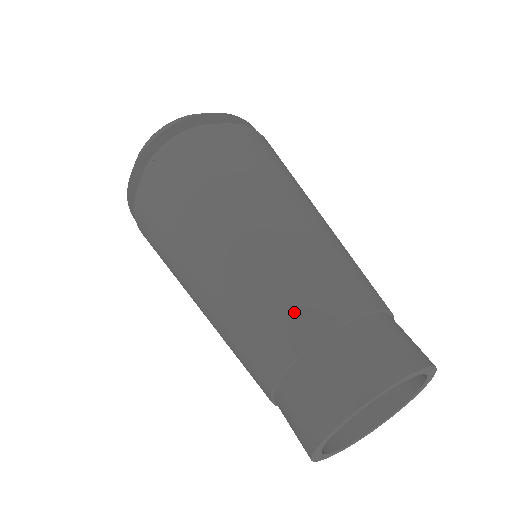
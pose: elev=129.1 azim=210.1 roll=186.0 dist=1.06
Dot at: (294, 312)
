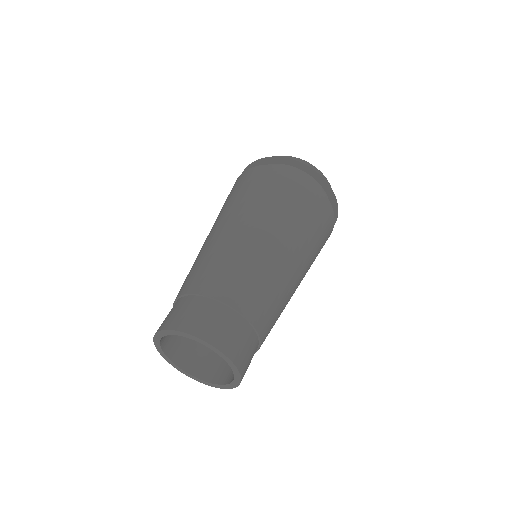
Dot at: (213, 277)
